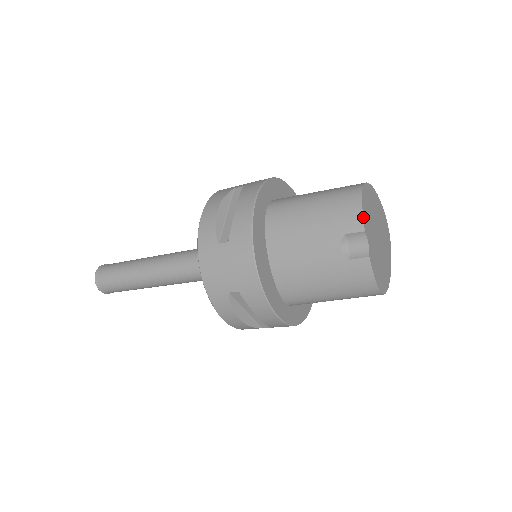
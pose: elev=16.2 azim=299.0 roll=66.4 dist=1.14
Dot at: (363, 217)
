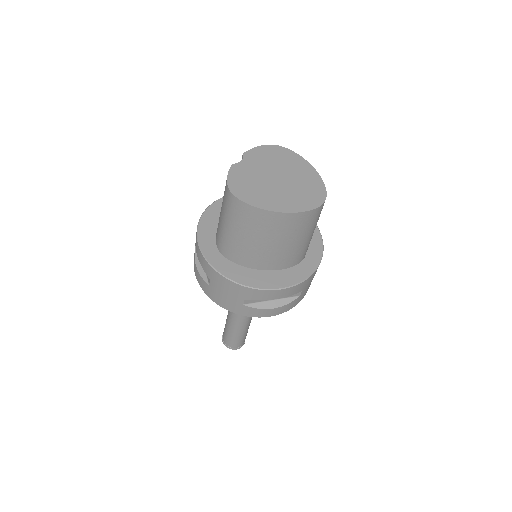
Dot at: (251, 150)
